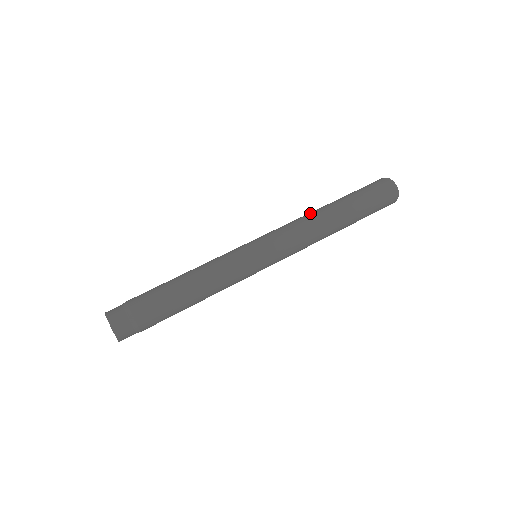
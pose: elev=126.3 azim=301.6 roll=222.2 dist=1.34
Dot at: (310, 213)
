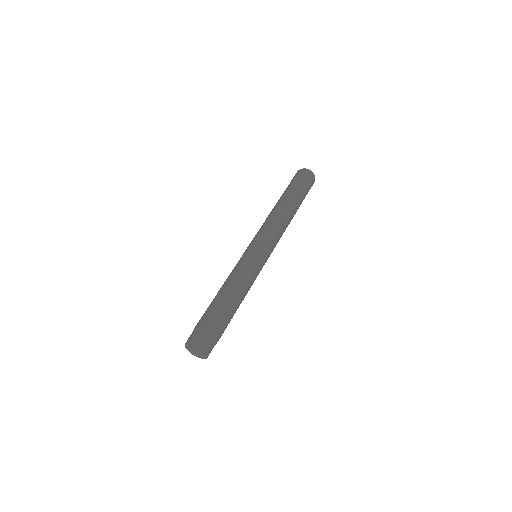
Dot at: (283, 214)
